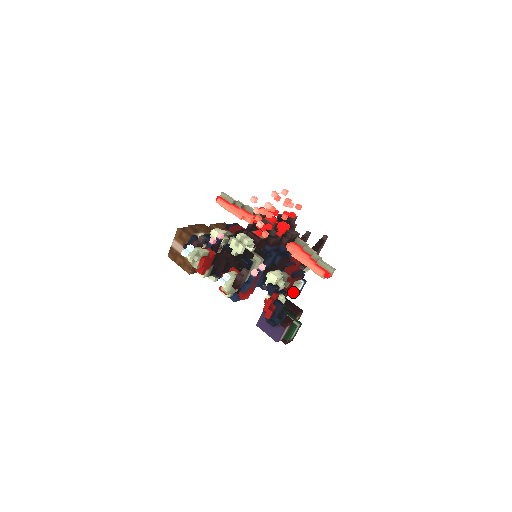
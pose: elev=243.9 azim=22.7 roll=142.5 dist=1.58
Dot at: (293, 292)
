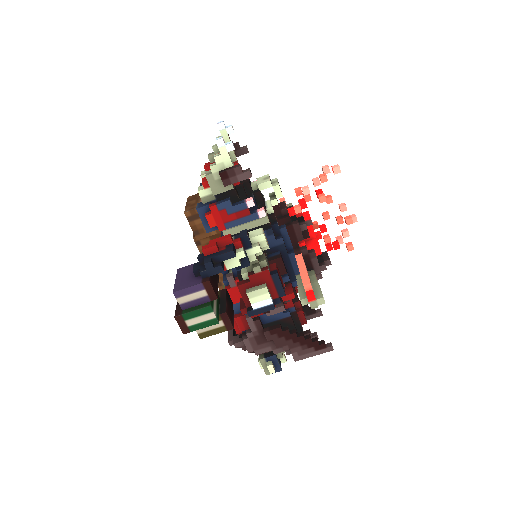
Dot at: (252, 291)
